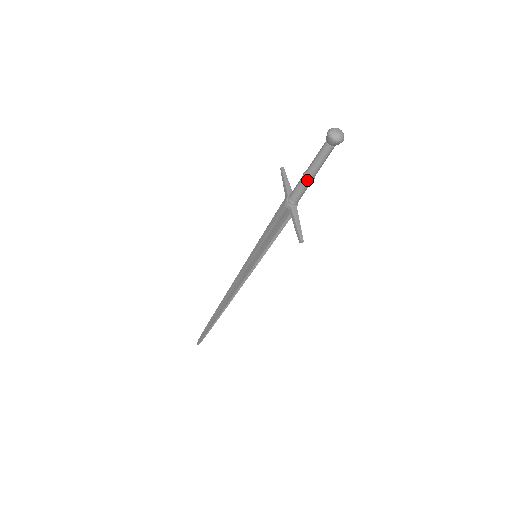
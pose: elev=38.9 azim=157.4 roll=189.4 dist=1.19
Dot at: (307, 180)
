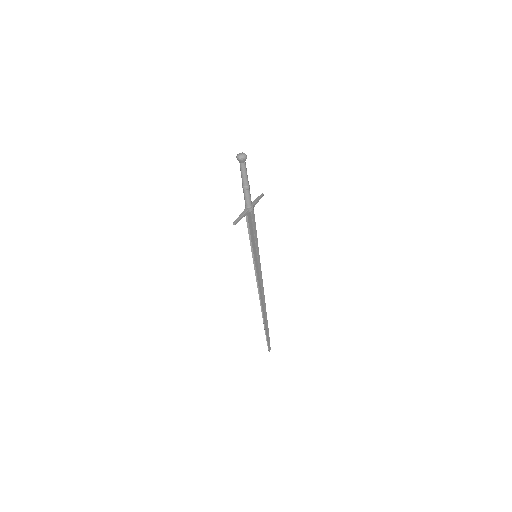
Dot at: (243, 189)
